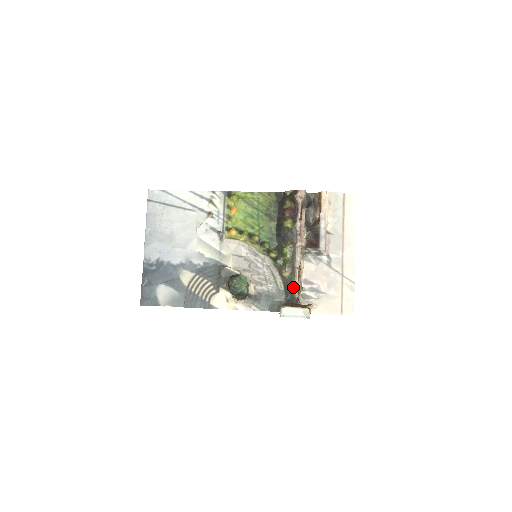
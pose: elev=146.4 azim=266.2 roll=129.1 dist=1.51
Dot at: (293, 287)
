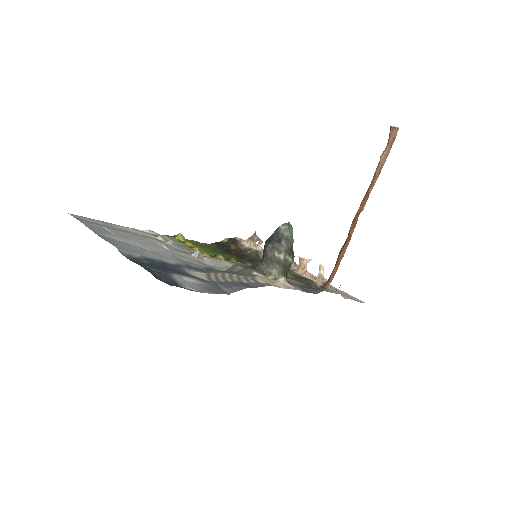
Dot at: (309, 280)
